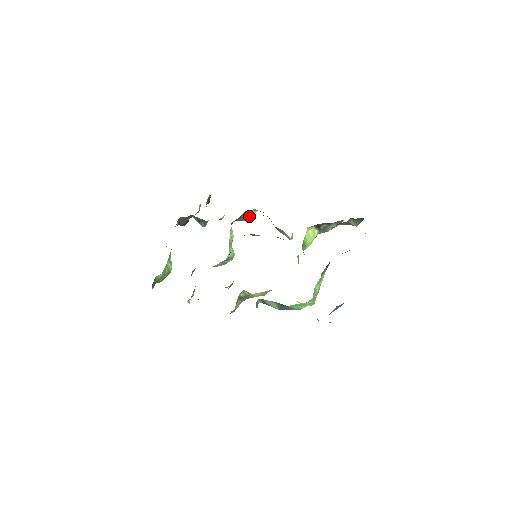
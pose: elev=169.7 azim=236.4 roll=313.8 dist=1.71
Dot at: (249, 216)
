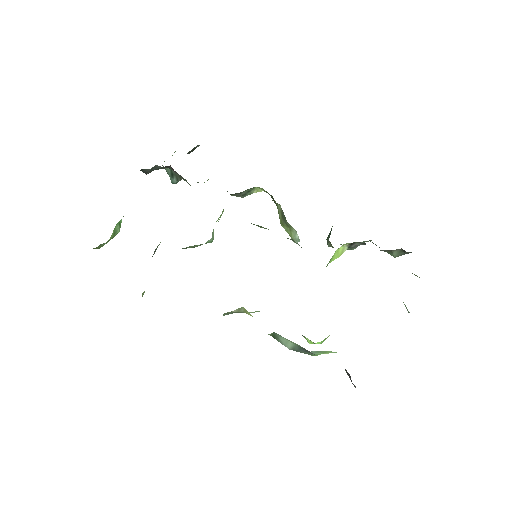
Dot at: (249, 193)
